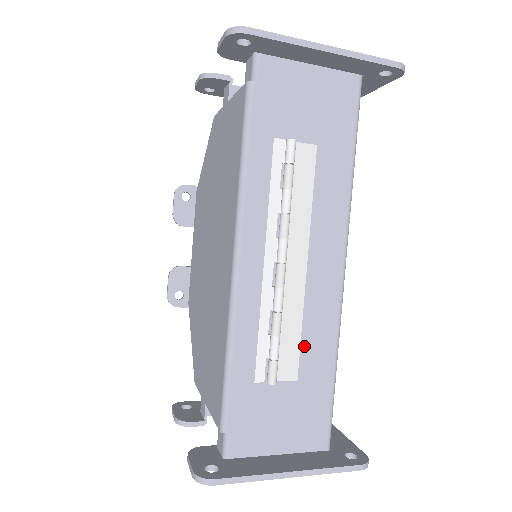
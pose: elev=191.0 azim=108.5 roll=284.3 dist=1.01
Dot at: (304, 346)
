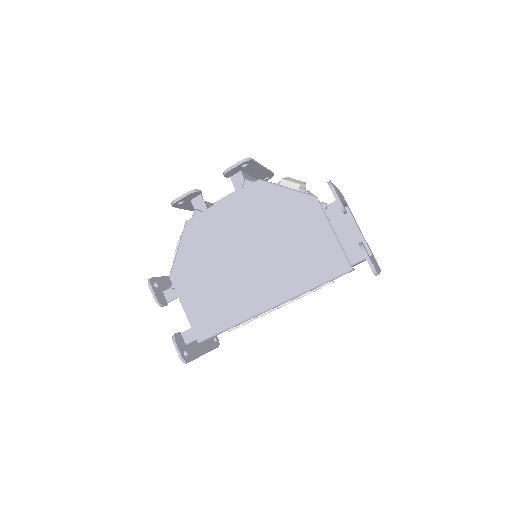
Dot at: occluded
